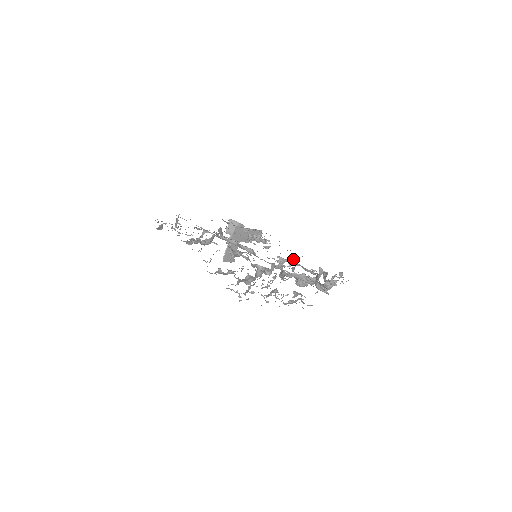
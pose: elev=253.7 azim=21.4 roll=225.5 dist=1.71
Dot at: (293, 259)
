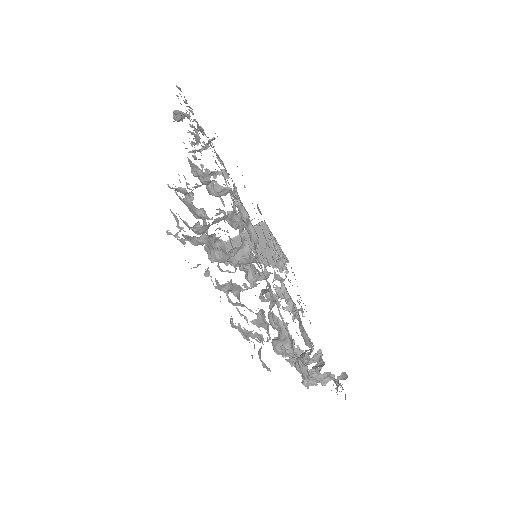
Dot at: occluded
